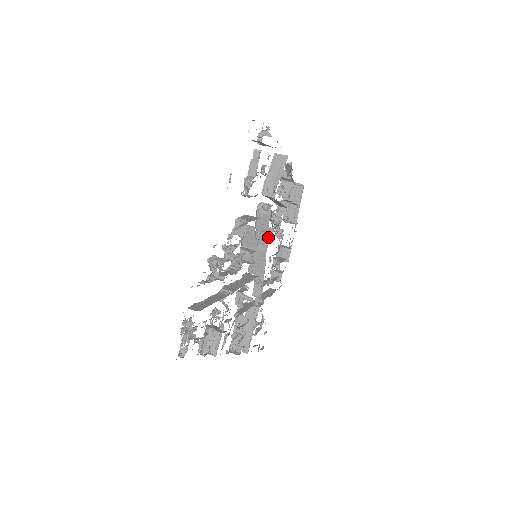
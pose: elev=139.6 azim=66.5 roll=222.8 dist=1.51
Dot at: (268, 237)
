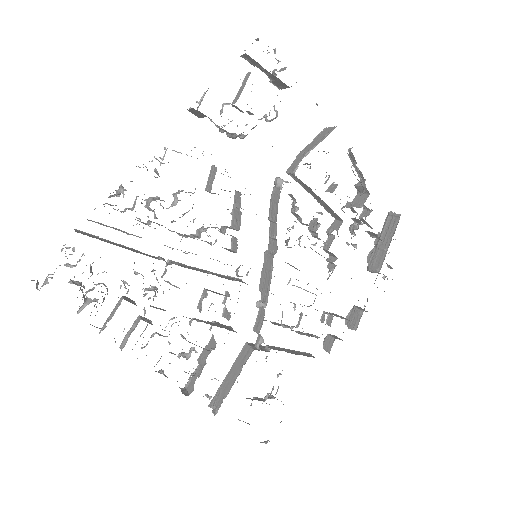
Dot at: (288, 240)
